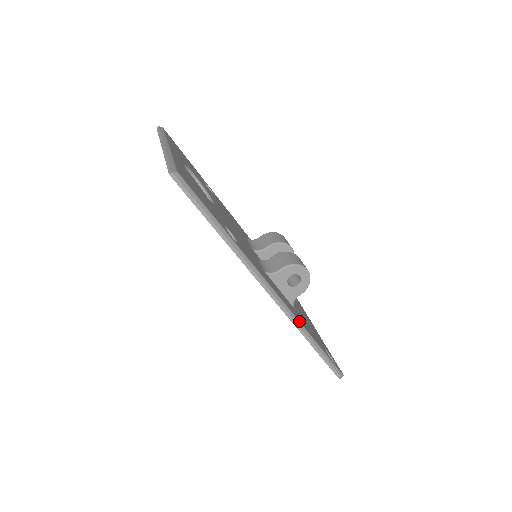
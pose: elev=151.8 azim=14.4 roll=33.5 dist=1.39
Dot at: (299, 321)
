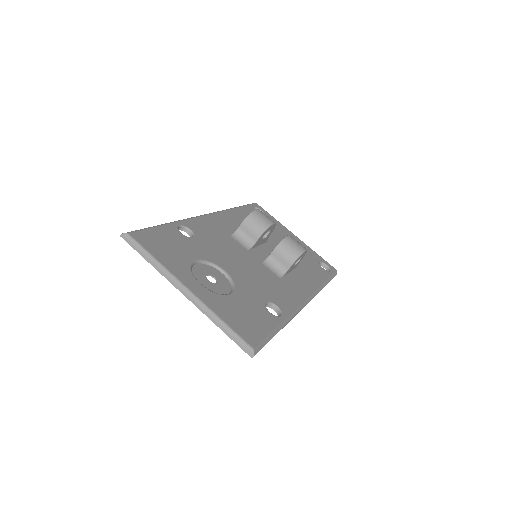
Dot at: (317, 290)
